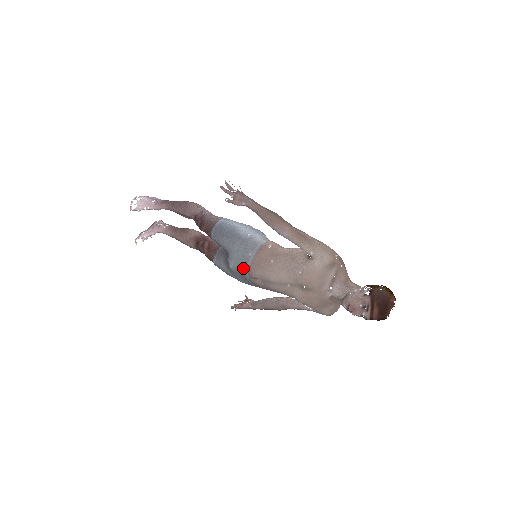
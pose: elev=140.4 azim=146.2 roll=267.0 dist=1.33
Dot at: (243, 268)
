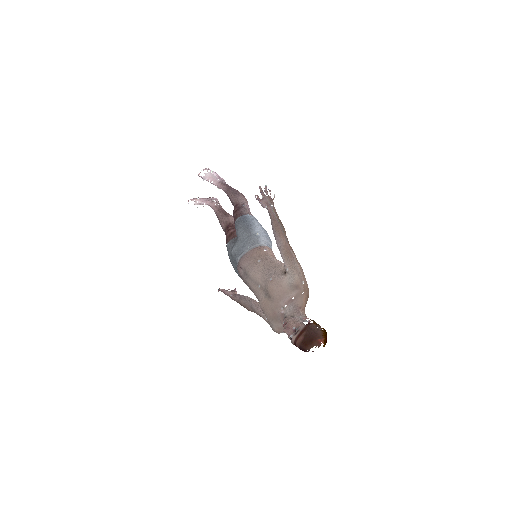
Dot at: (238, 255)
